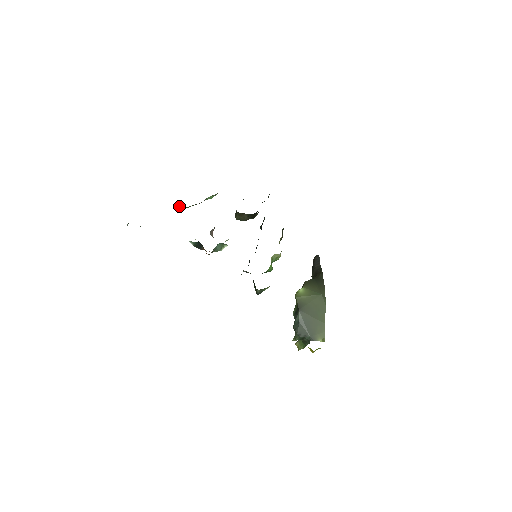
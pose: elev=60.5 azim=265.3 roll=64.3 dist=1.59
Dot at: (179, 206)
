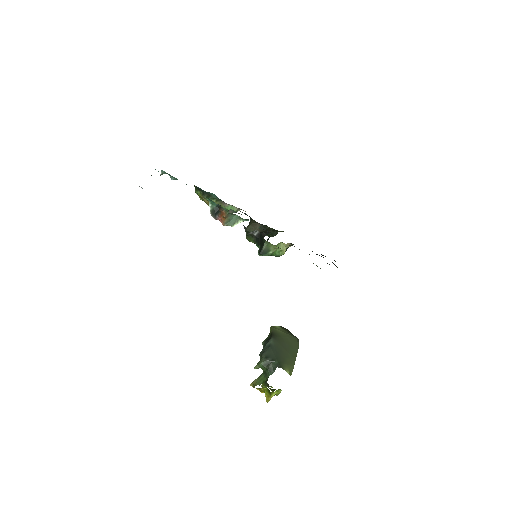
Dot at: (204, 196)
